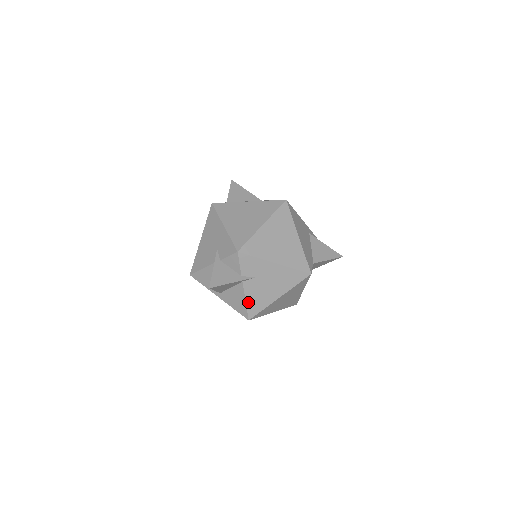
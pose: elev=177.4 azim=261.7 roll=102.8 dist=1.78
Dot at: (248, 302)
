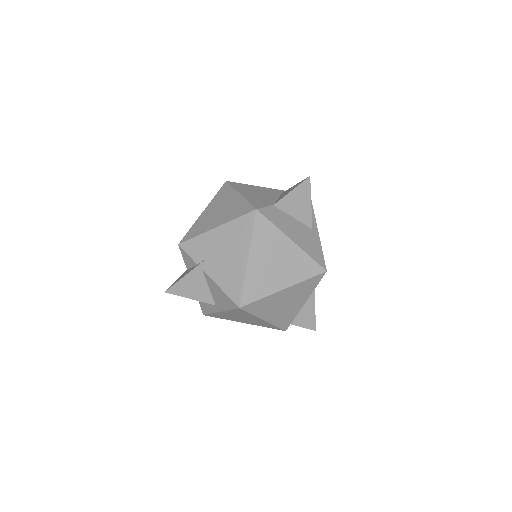
Dot at: (223, 287)
